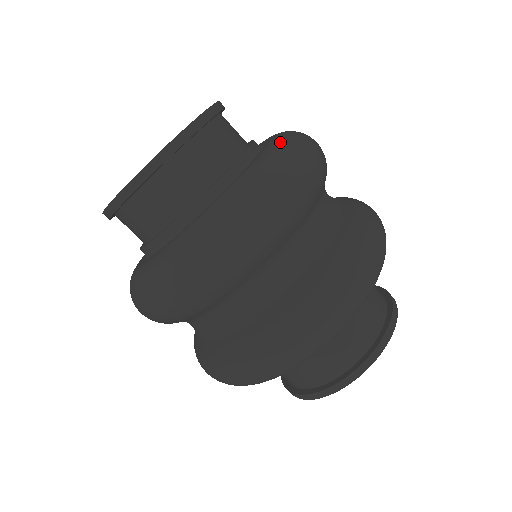
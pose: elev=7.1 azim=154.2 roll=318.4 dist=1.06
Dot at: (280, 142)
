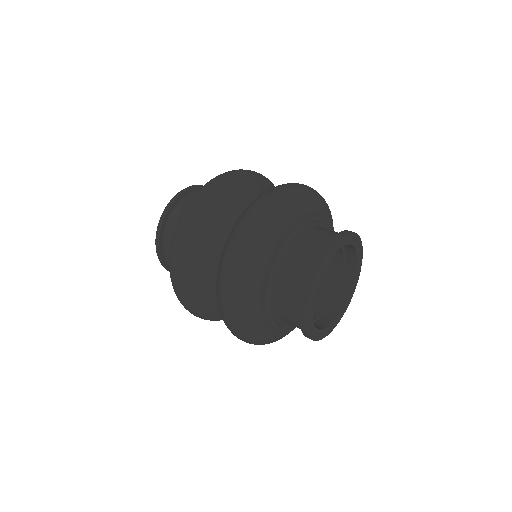
Dot at: occluded
